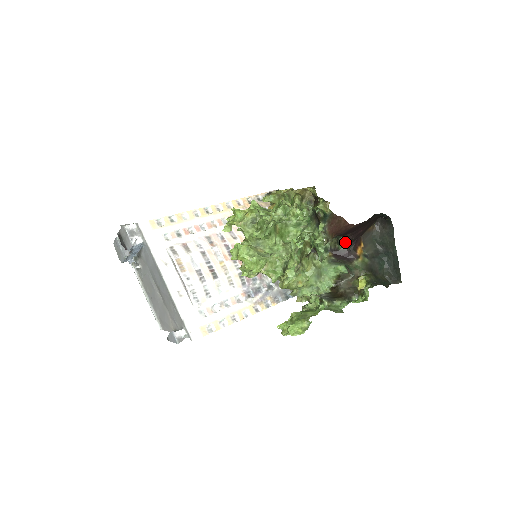
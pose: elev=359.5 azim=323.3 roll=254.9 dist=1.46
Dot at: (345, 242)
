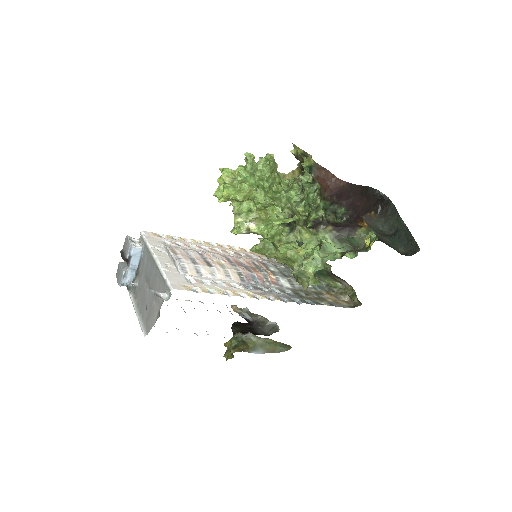
Dot at: (342, 211)
